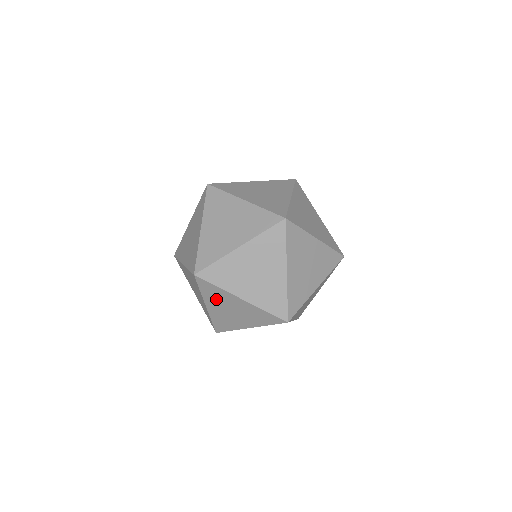
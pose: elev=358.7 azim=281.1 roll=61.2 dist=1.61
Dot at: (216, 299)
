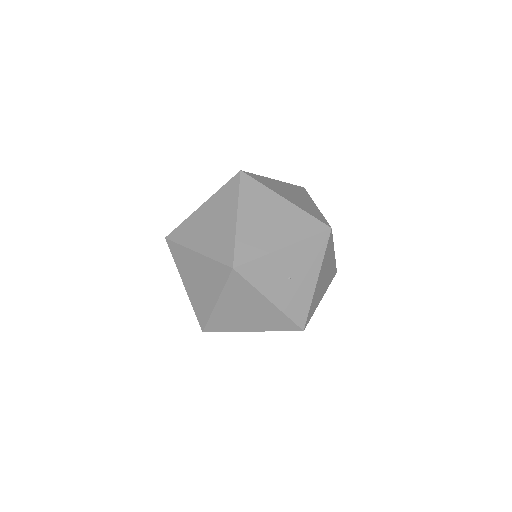
Dot at: (255, 203)
